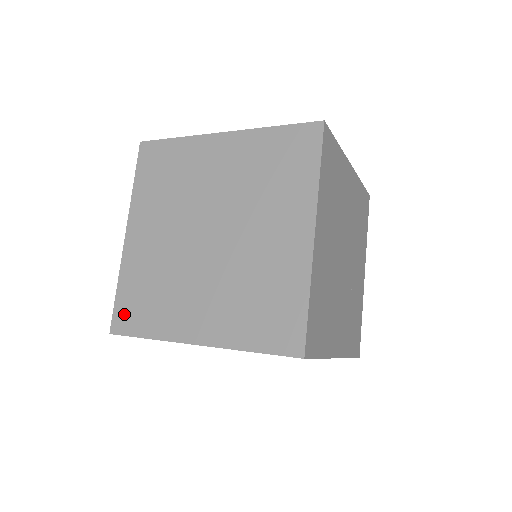
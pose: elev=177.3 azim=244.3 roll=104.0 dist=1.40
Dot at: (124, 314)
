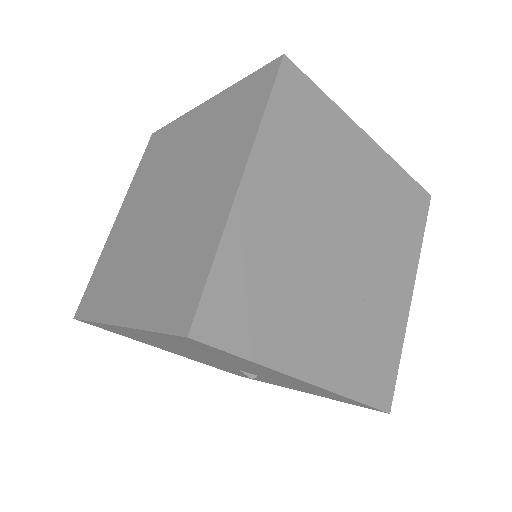
Dot at: (88, 297)
